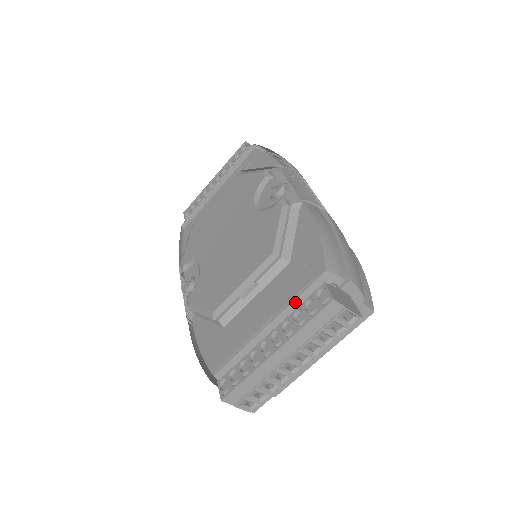
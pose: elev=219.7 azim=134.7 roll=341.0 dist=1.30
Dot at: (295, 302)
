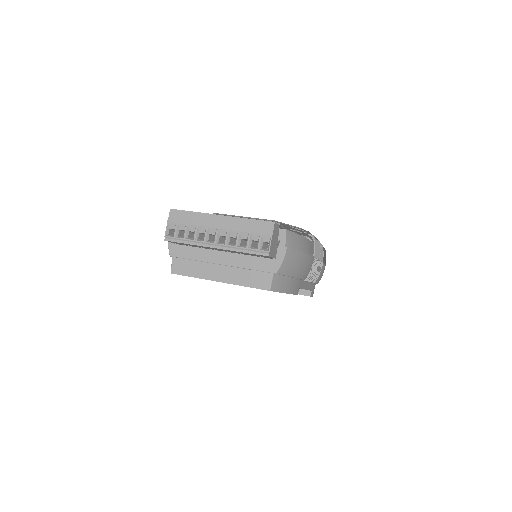
Dot at: occluded
